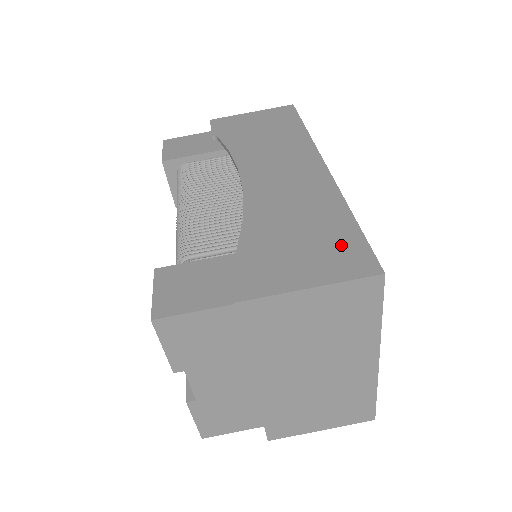
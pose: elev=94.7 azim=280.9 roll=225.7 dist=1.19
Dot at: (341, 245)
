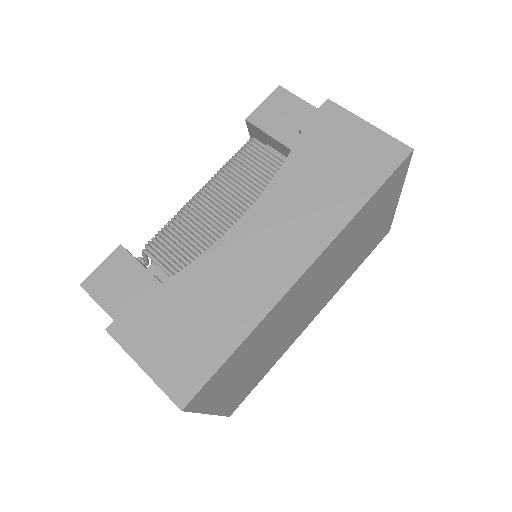
Dot at: (196, 360)
